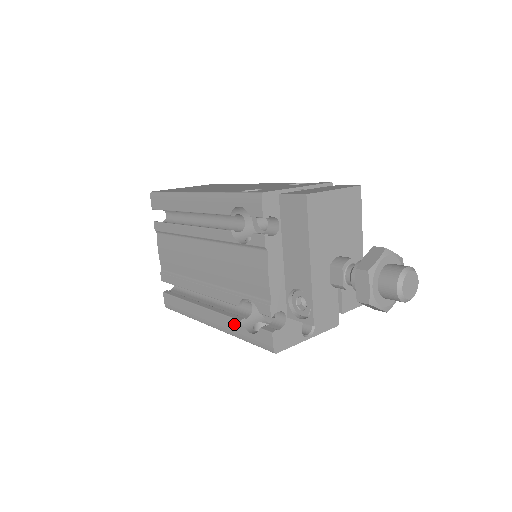
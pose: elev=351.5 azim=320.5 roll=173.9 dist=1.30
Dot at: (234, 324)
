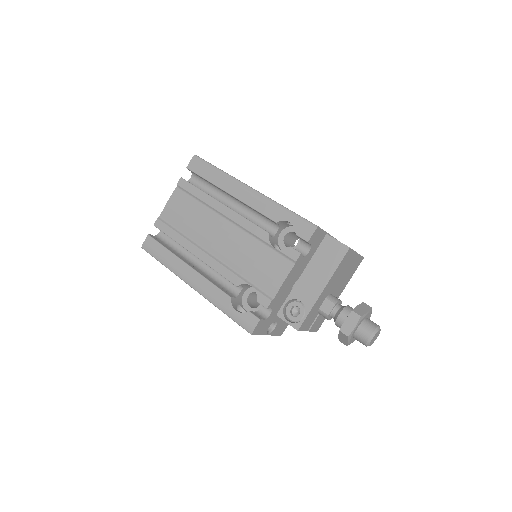
Dot at: (222, 297)
